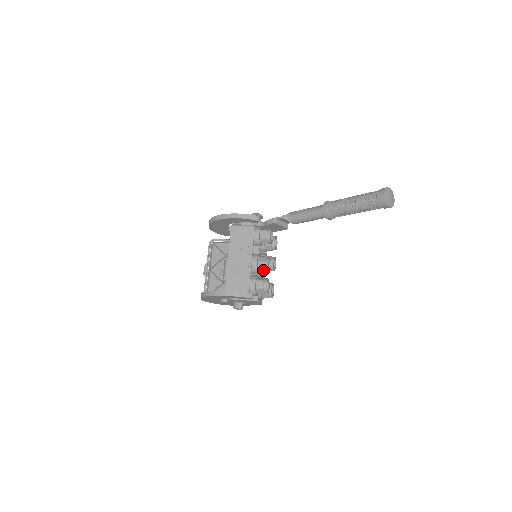
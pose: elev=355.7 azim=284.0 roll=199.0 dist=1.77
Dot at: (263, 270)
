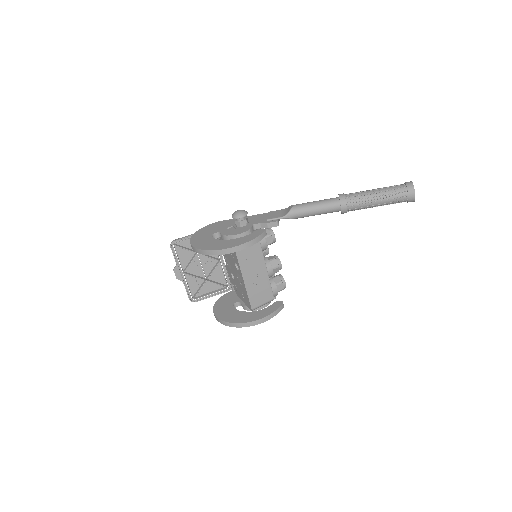
Dot at: occluded
